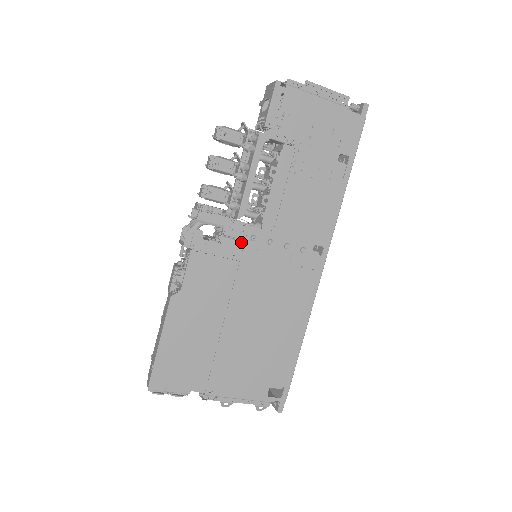
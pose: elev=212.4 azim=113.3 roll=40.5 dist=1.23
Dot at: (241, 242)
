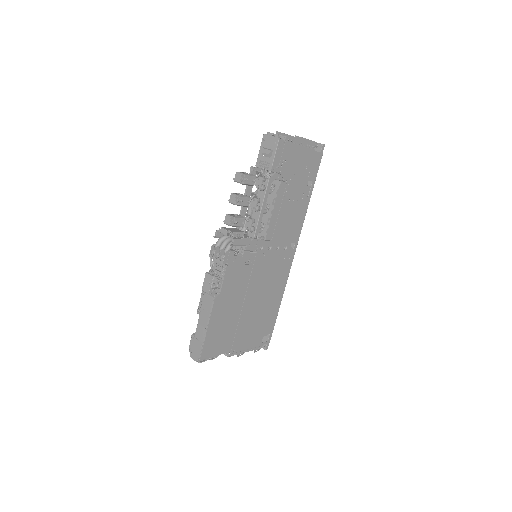
Dot at: occluded
